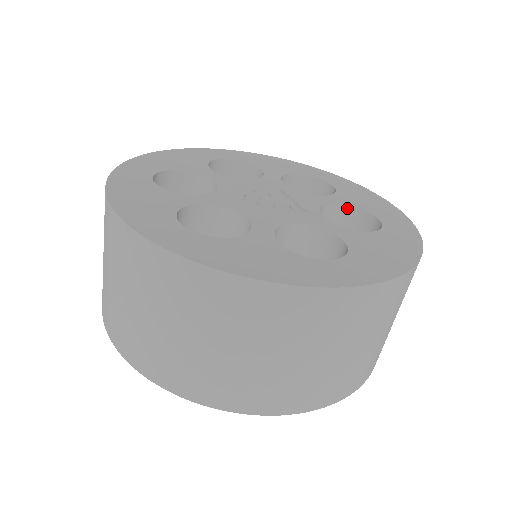
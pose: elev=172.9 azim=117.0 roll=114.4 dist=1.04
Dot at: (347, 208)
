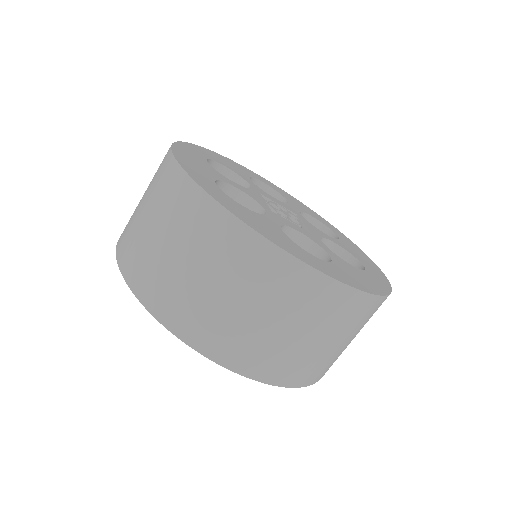
Dot at: (342, 251)
